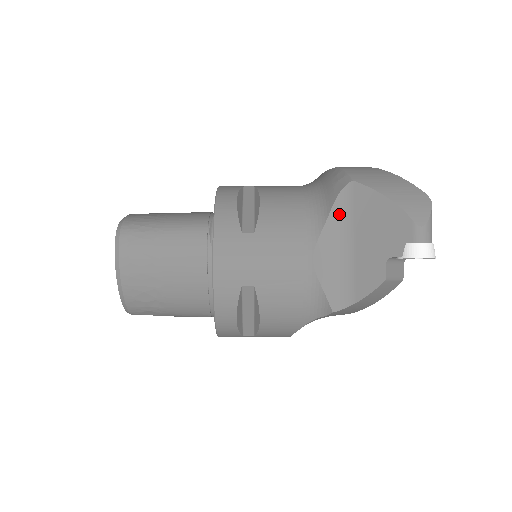
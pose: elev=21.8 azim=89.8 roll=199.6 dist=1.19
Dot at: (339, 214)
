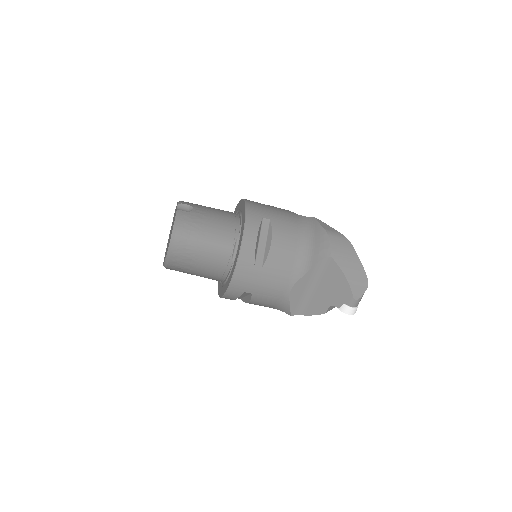
Dot at: (315, 271)
